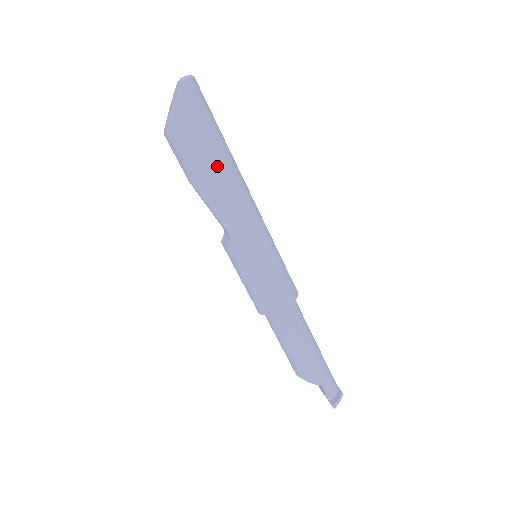
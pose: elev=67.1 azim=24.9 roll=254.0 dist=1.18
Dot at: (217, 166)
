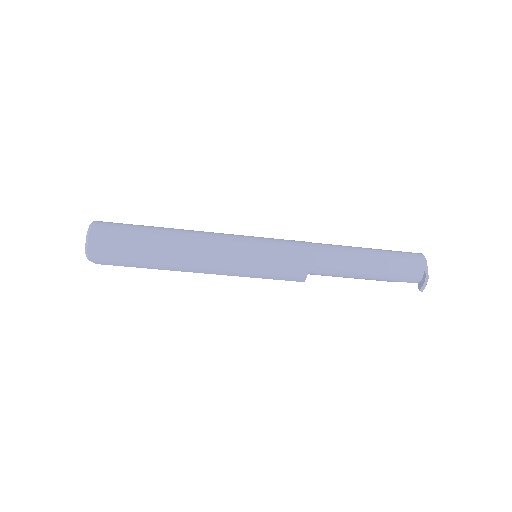
Dot at: (161, 268)
